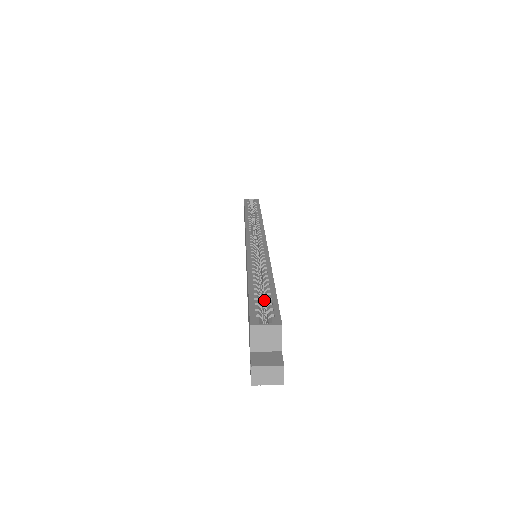
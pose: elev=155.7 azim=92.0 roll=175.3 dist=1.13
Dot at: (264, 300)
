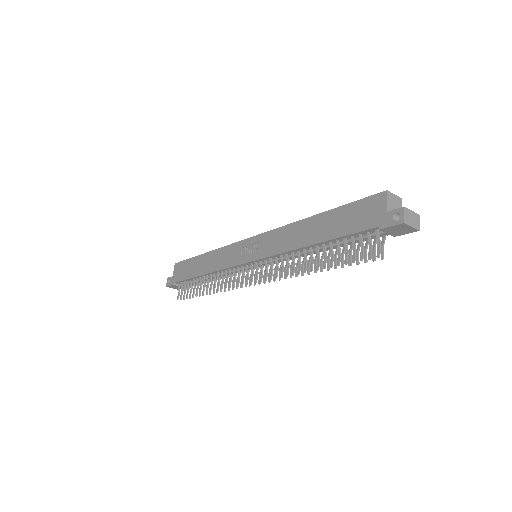
Dot at: occluded
